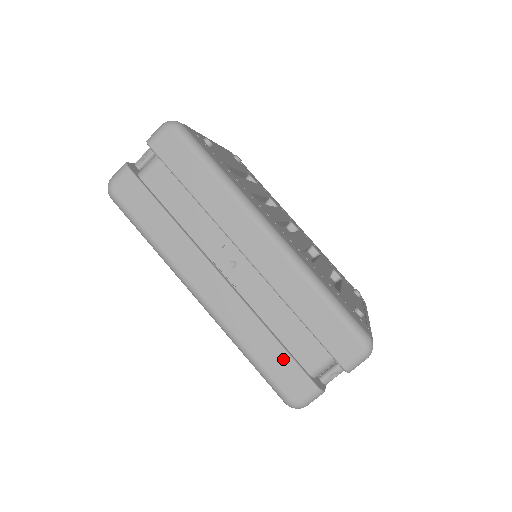
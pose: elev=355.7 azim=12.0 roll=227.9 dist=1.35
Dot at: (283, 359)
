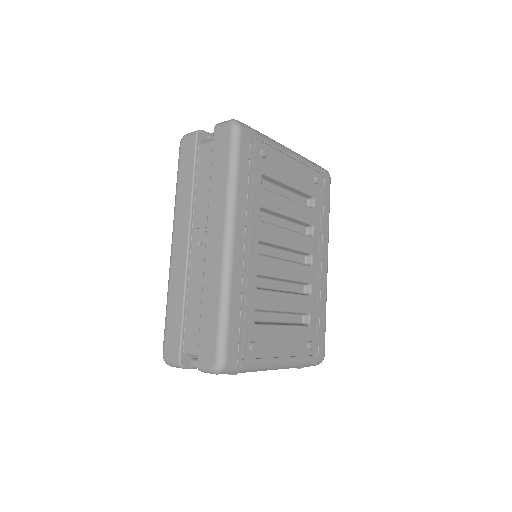
Dot at: (178, 326)
